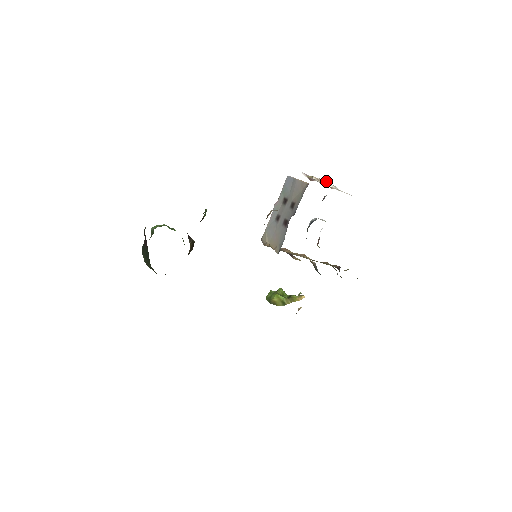
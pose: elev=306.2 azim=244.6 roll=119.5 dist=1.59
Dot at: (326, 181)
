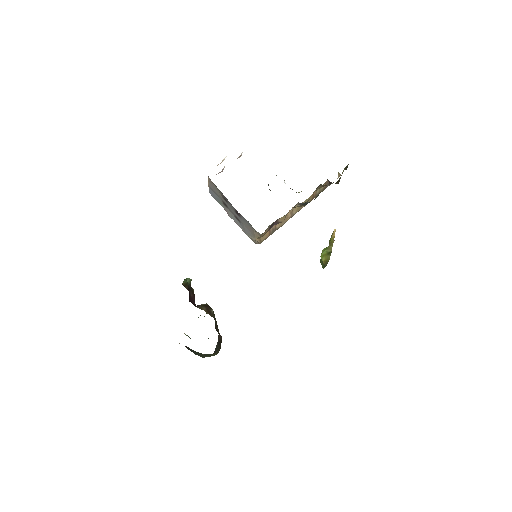
Dot at: (224, 159)
